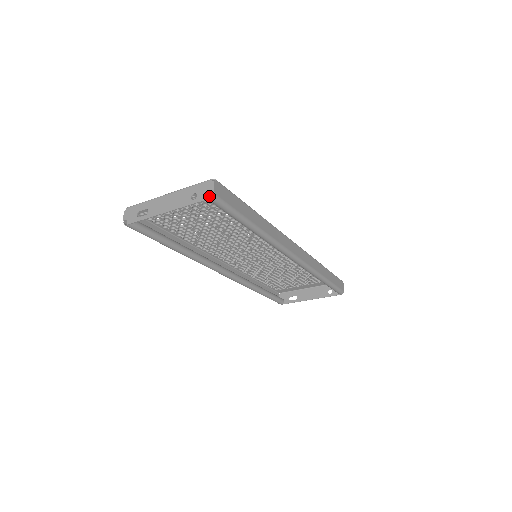
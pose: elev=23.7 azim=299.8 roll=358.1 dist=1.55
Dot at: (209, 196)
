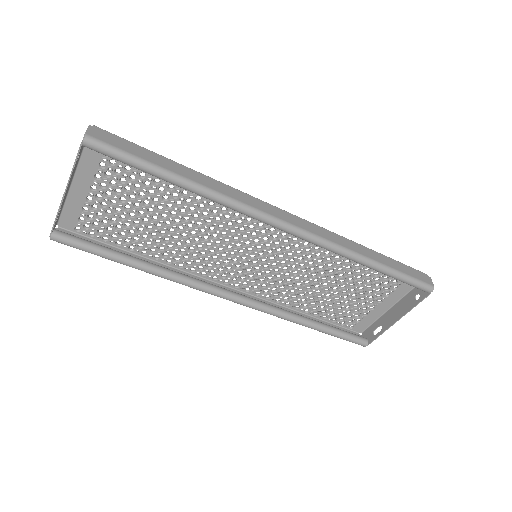
Dot at: (89, 145)
